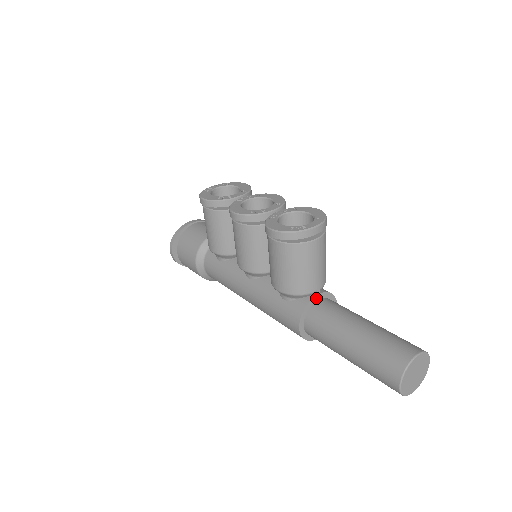
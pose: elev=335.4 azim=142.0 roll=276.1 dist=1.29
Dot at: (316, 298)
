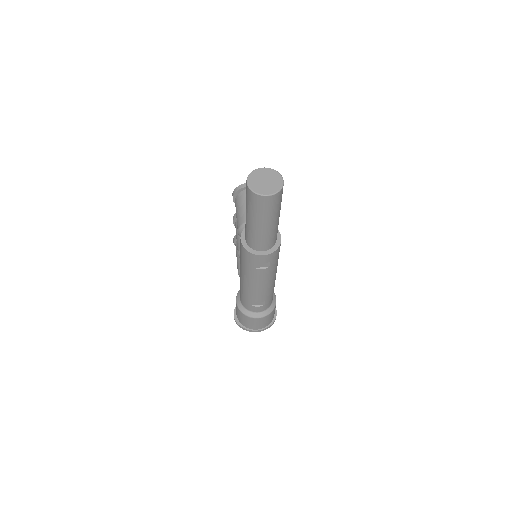
Dot at: occluded
